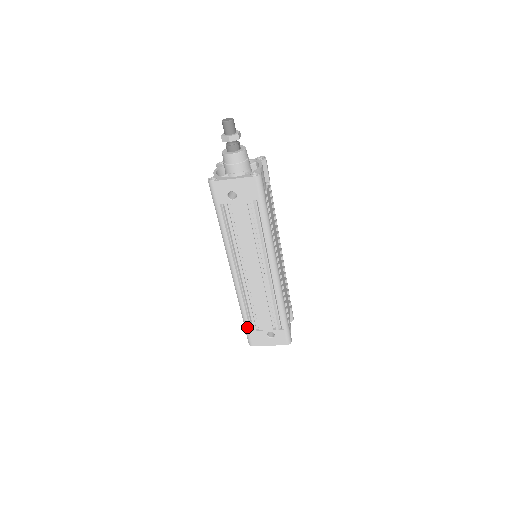
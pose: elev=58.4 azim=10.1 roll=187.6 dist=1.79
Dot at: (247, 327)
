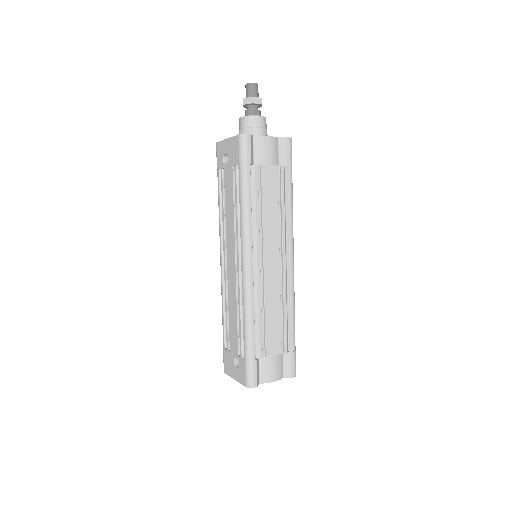
Dot at: (223, 341)
